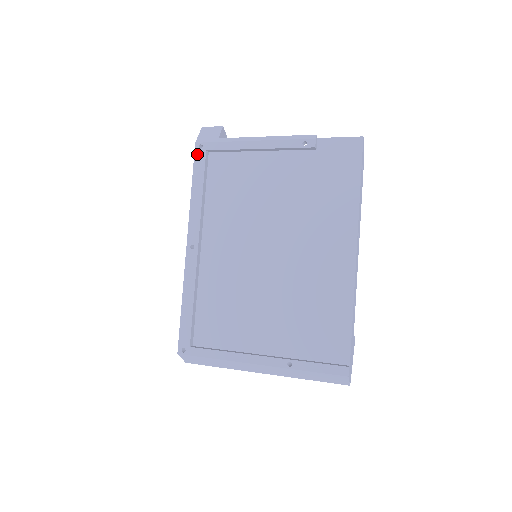
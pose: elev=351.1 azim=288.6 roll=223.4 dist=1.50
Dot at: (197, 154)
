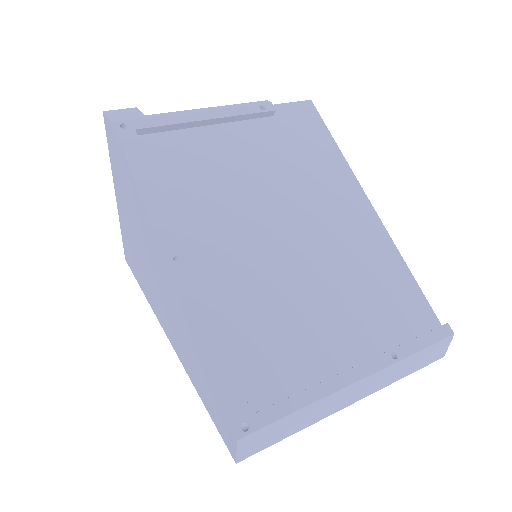
Dot at: (122, 136)
